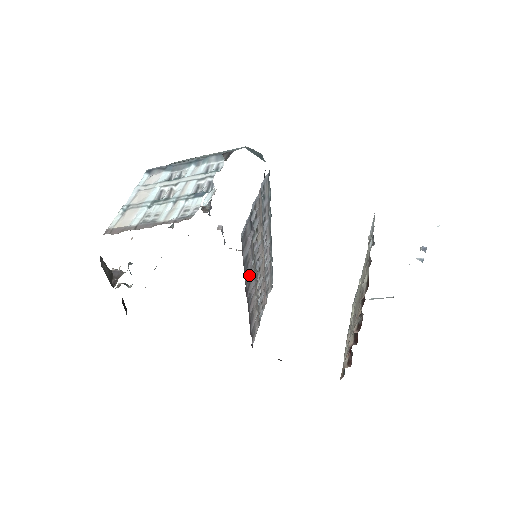
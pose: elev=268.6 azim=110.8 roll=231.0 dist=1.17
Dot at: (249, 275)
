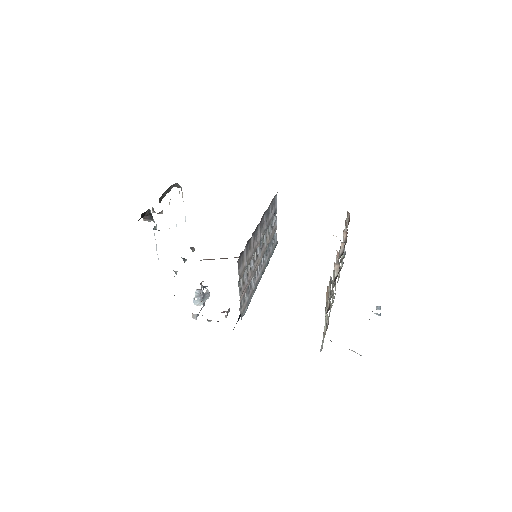
Dot at: (263, 225)
